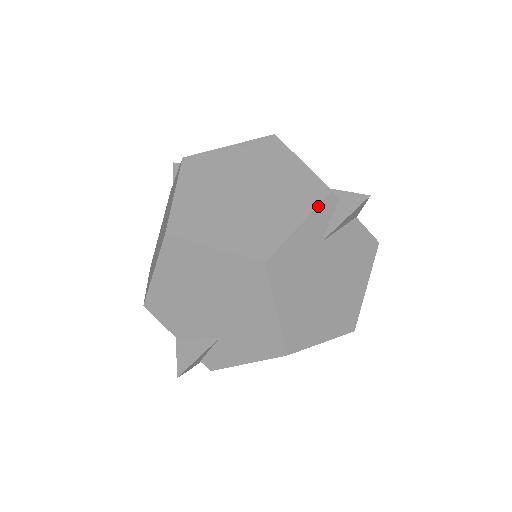
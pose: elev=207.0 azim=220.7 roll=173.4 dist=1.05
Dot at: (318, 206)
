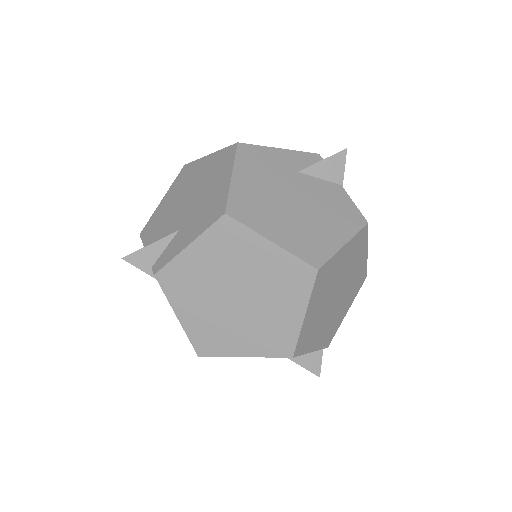
Dot at: (302, 152)
